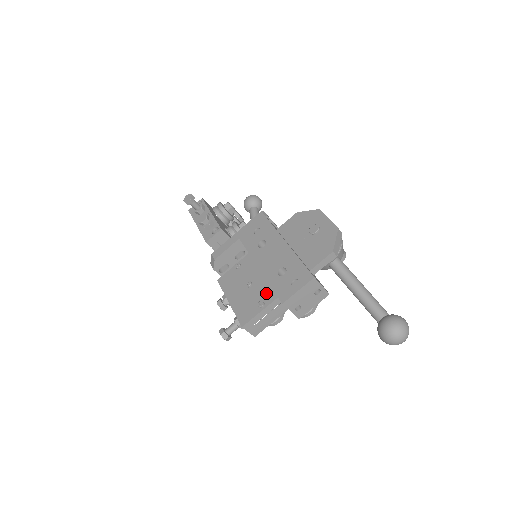
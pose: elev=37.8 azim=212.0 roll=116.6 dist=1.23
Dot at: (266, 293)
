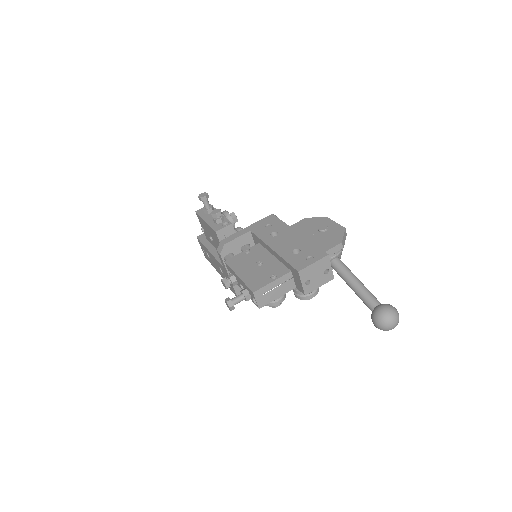
Dot at: (278, 269)
